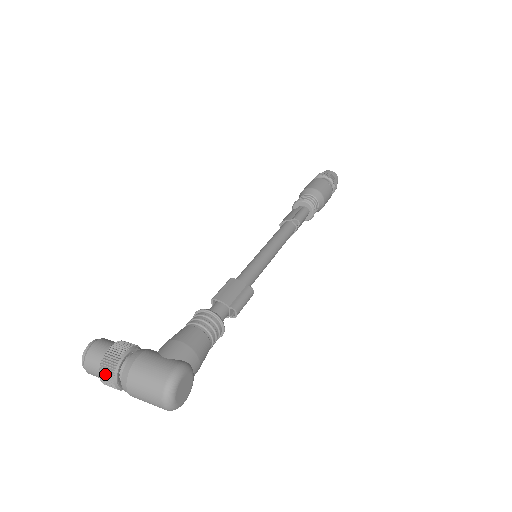
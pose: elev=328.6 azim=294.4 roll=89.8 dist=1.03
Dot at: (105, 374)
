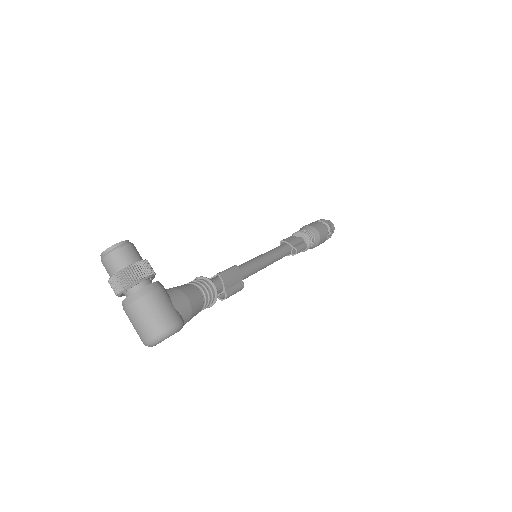
Dot at: (121, 279)
